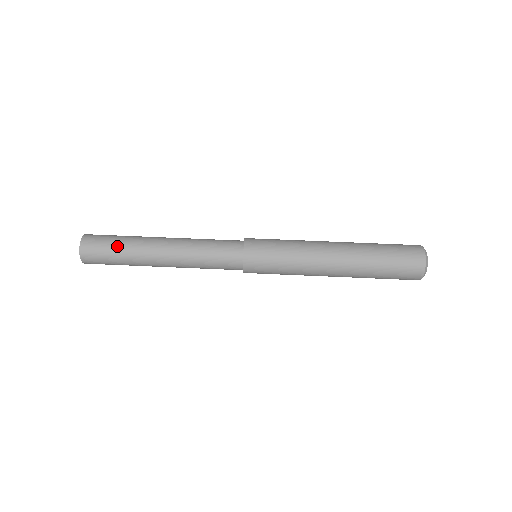
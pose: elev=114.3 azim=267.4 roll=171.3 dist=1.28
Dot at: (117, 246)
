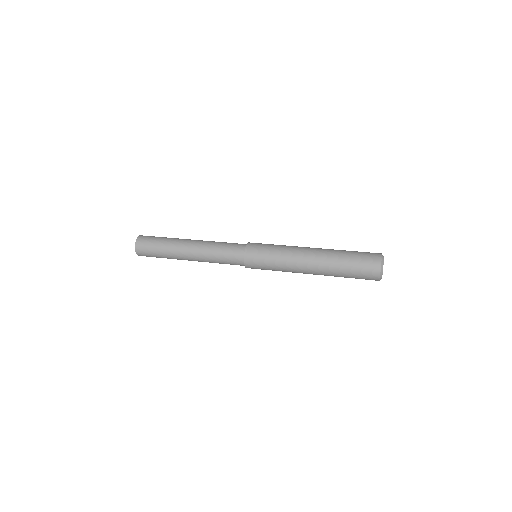
Dot at: (162, 238)
